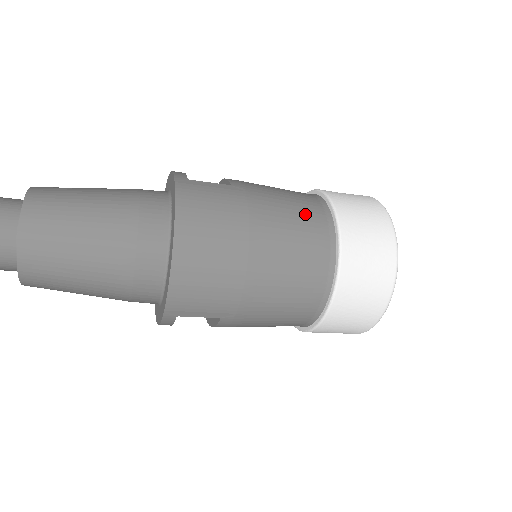
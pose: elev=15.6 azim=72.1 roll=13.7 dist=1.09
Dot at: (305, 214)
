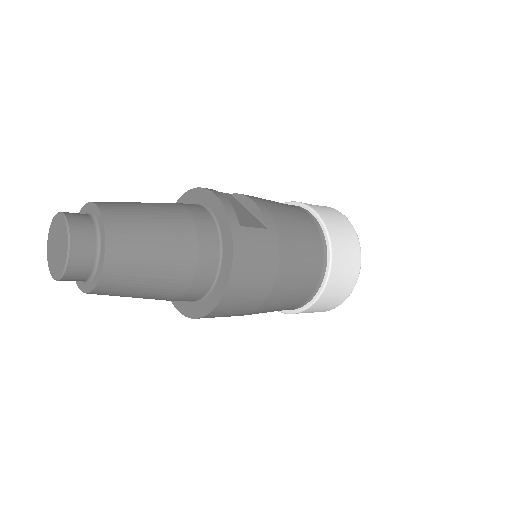
Dot at: (312, 256)
